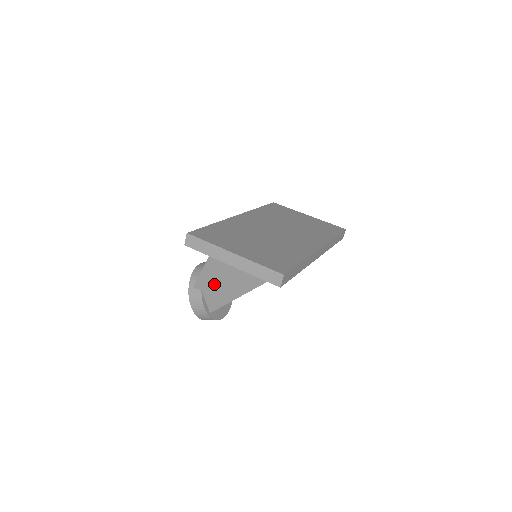
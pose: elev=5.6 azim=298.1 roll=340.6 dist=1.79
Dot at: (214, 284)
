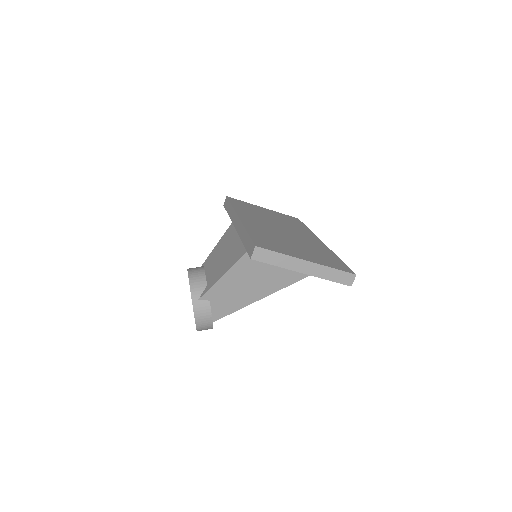
Dot at: (230, 292)
